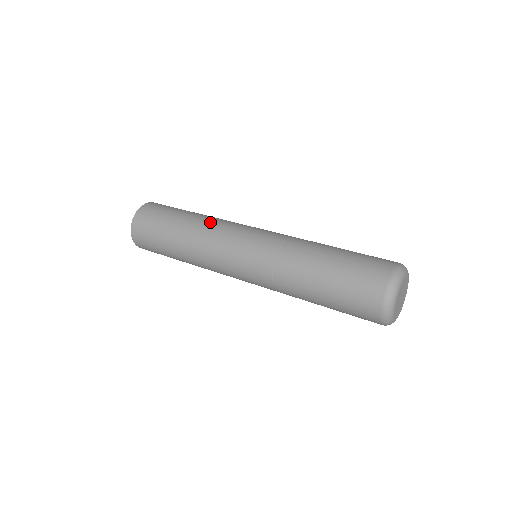
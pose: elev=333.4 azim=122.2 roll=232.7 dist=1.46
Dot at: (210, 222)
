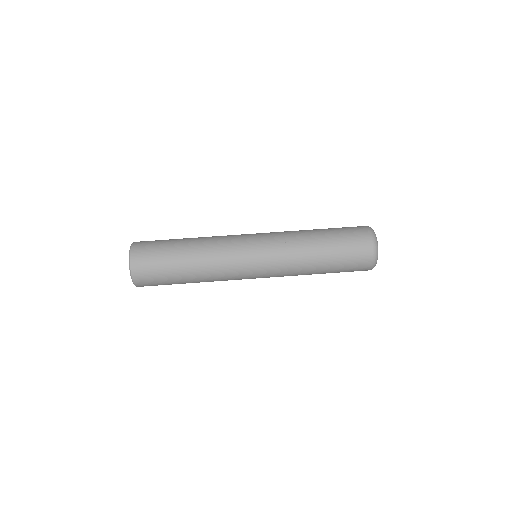
Dot at: (212, 256)
